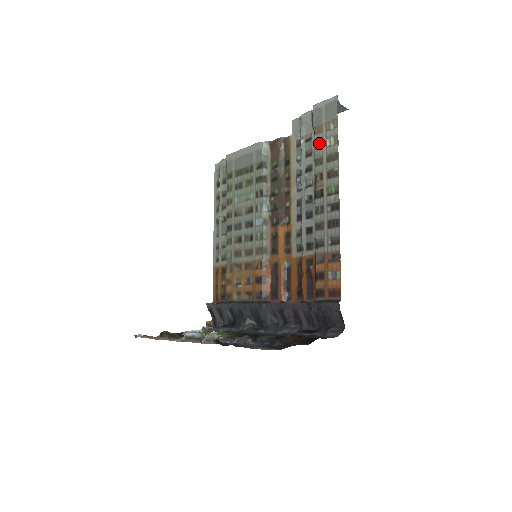
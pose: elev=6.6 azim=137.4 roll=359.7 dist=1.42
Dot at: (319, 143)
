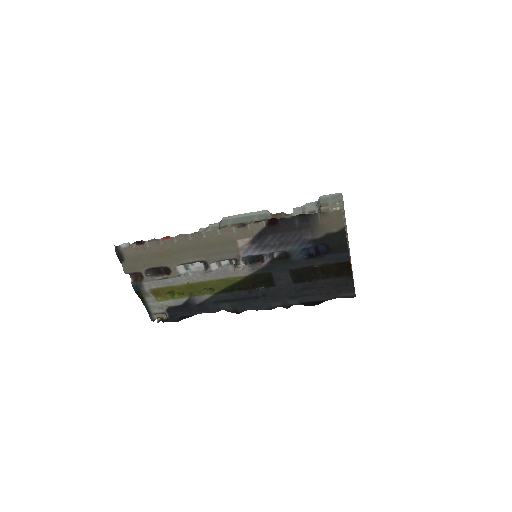
Dot at: (326, 209)
